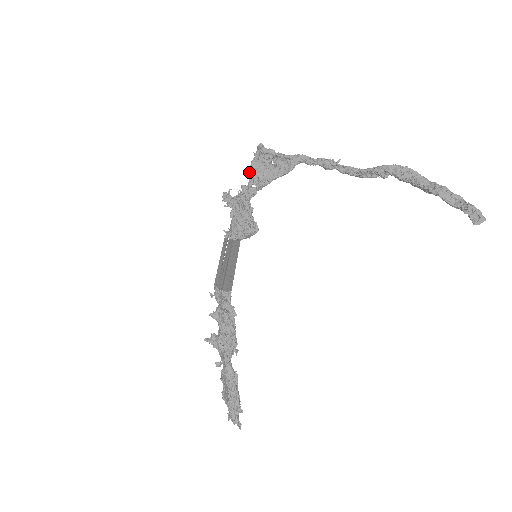
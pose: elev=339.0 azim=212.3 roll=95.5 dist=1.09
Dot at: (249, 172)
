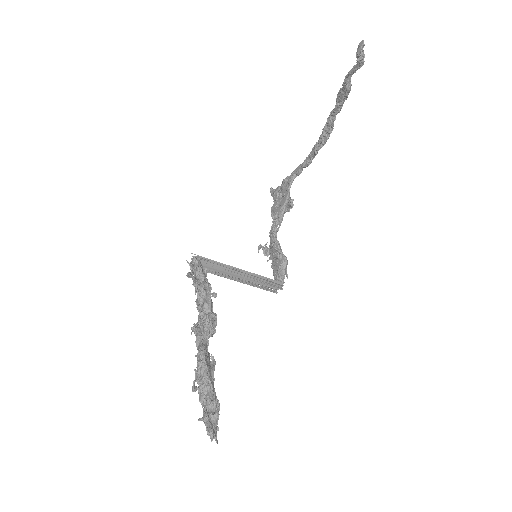
Dot at: (272, 218)
